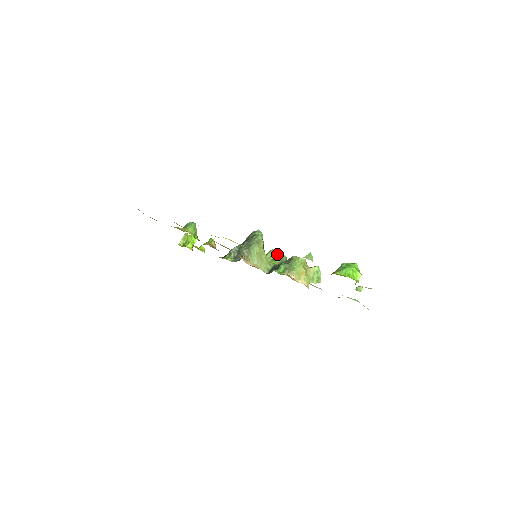
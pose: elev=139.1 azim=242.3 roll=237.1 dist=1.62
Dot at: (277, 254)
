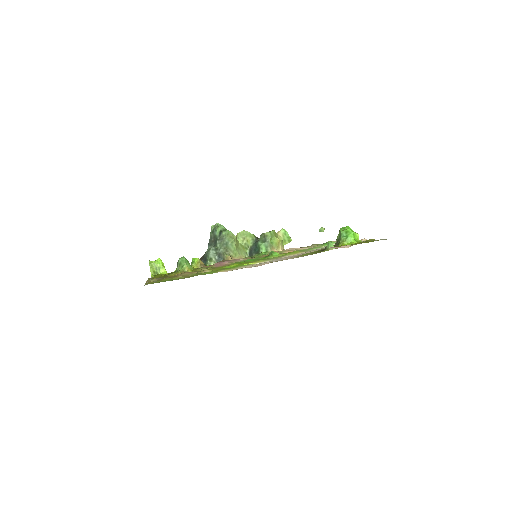
Dot at: (246, 236)
